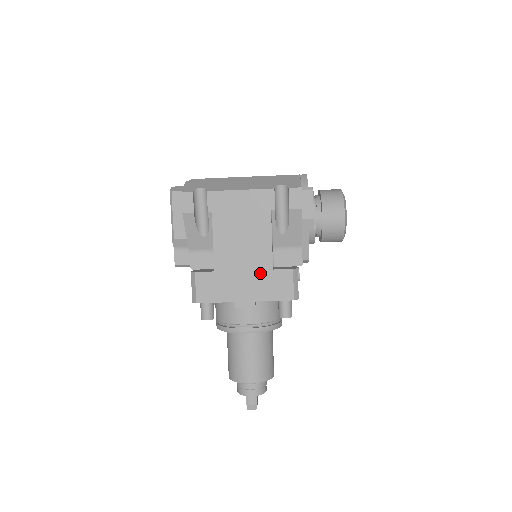
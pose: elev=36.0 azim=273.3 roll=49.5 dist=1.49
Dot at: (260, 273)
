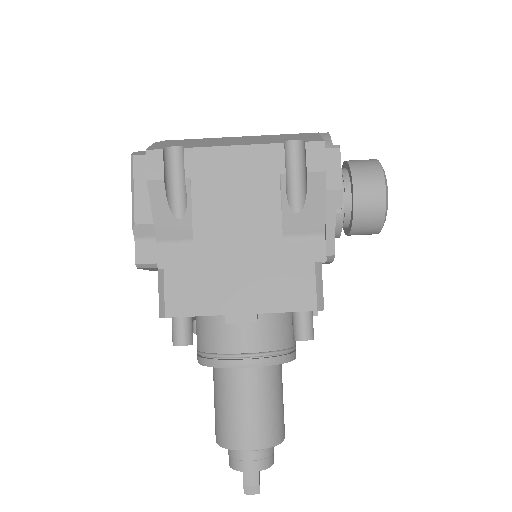
Dot at: (264, 269)
